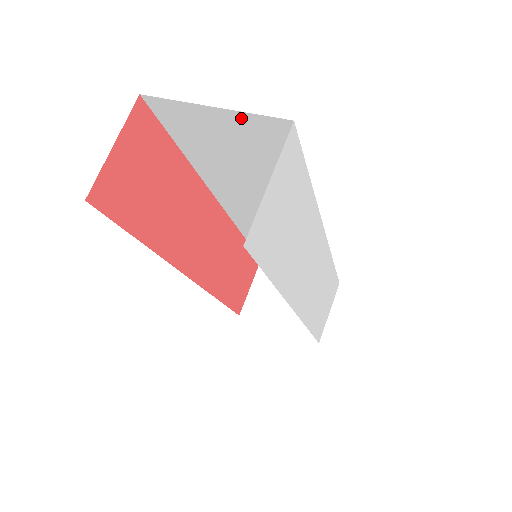
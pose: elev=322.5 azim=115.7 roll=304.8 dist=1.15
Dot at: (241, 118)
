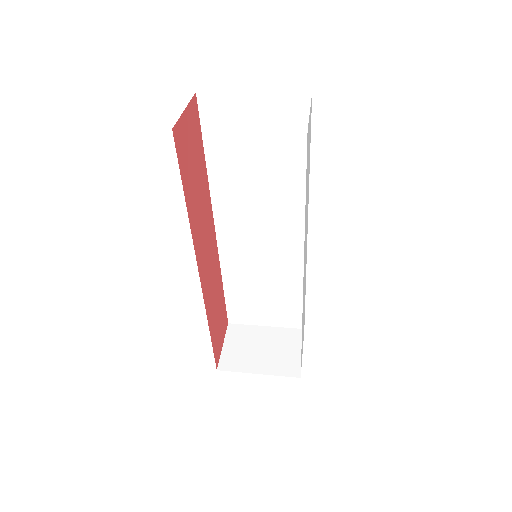
Dot at: (273, 100)
